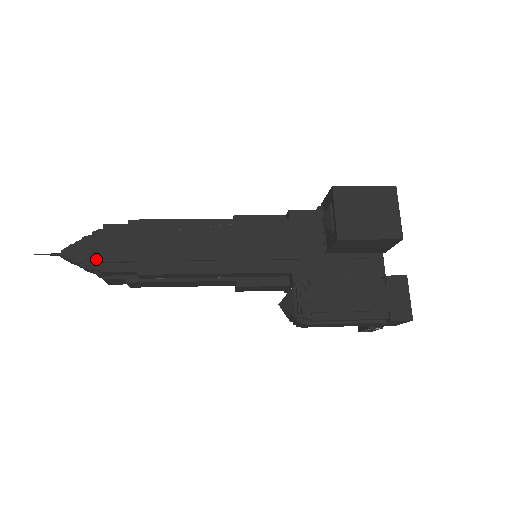
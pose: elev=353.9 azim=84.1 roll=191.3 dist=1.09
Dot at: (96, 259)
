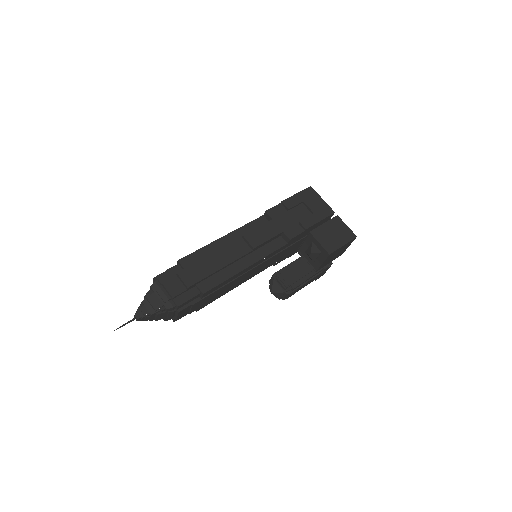
Dot at: (170, 317)
